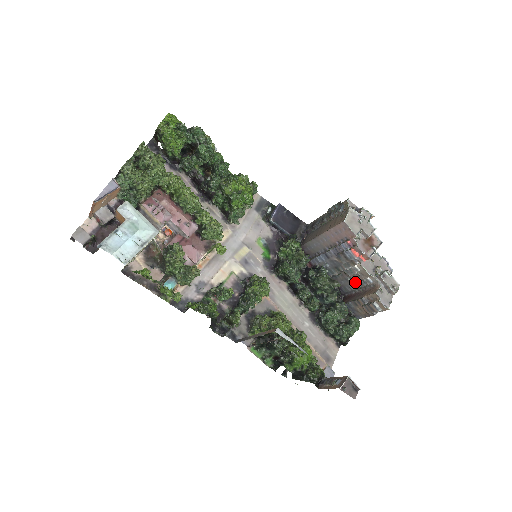
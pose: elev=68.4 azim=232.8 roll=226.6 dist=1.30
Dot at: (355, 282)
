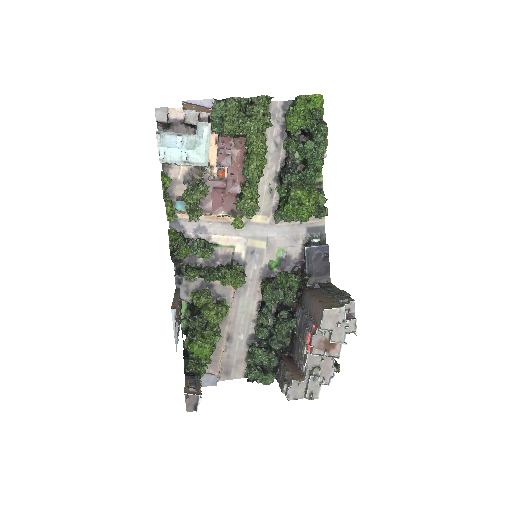
Dot at: (299, 356)
